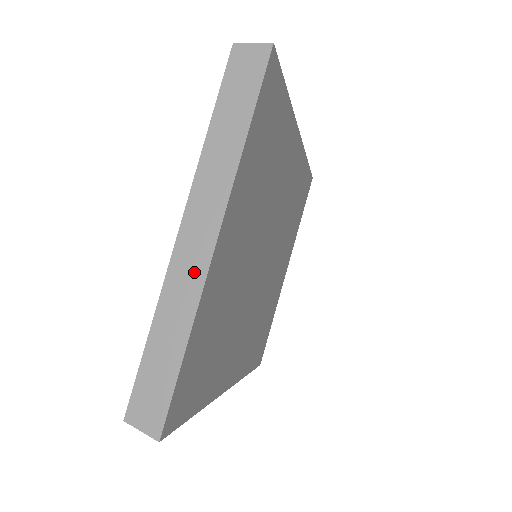
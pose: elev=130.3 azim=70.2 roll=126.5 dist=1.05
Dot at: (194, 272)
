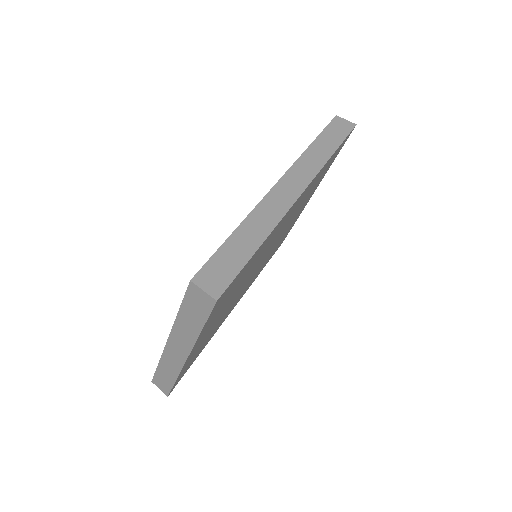
Dot at: (176, 362)
